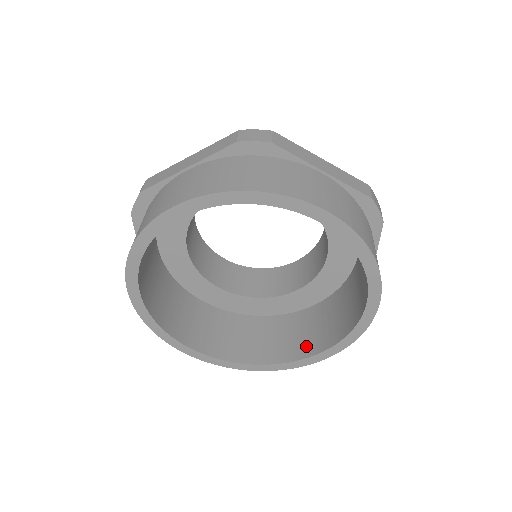
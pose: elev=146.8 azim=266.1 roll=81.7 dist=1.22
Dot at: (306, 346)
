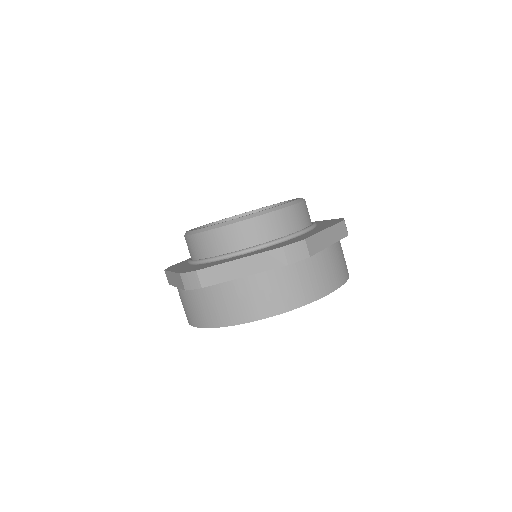
Dot at: occluded
